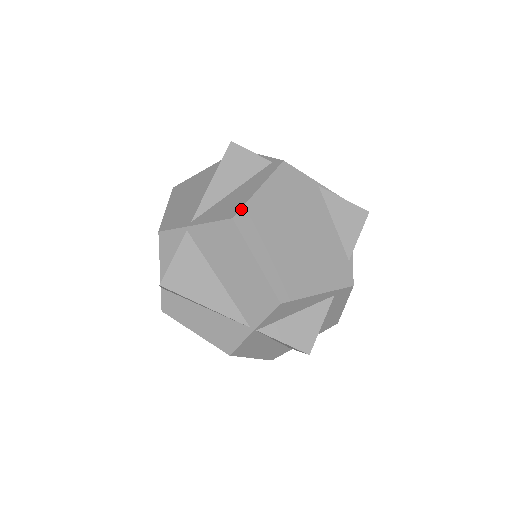
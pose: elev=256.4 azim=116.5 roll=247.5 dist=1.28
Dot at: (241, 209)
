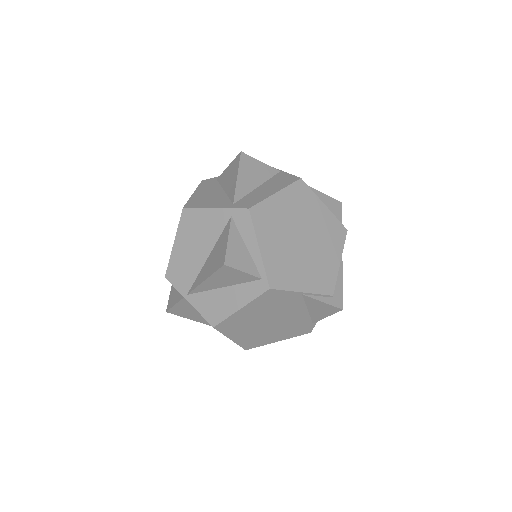
Dot at: (221, 322)
